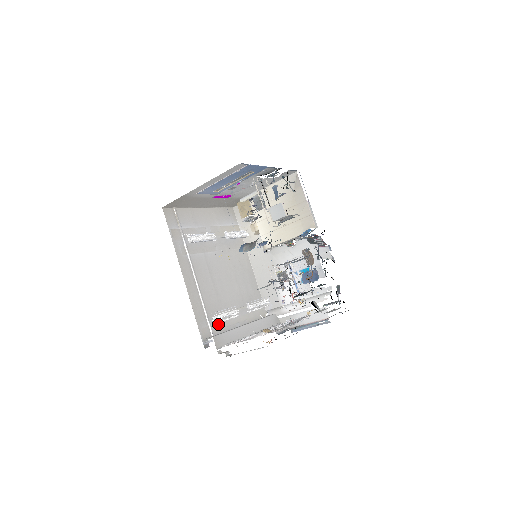
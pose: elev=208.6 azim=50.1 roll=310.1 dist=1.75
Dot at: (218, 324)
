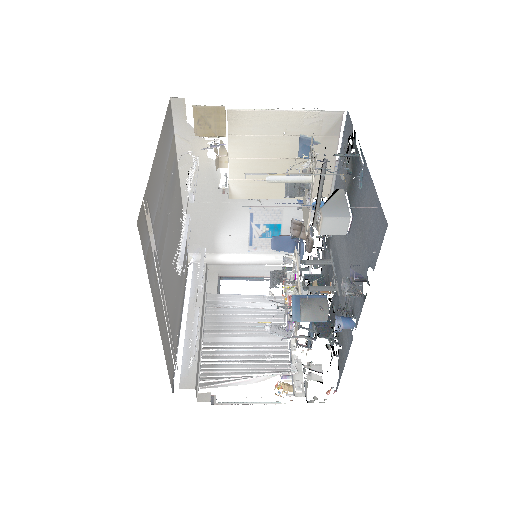
Dot at: (175, 341)
